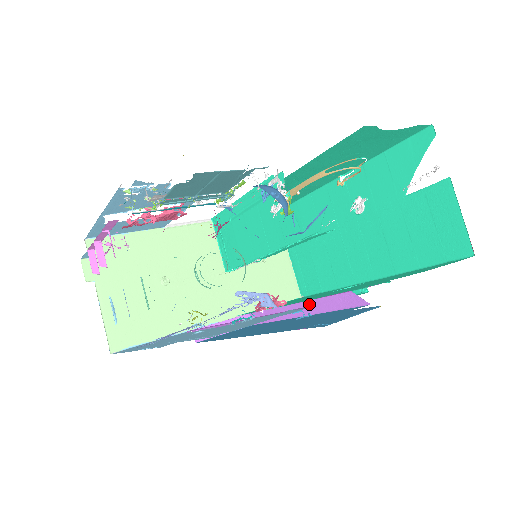
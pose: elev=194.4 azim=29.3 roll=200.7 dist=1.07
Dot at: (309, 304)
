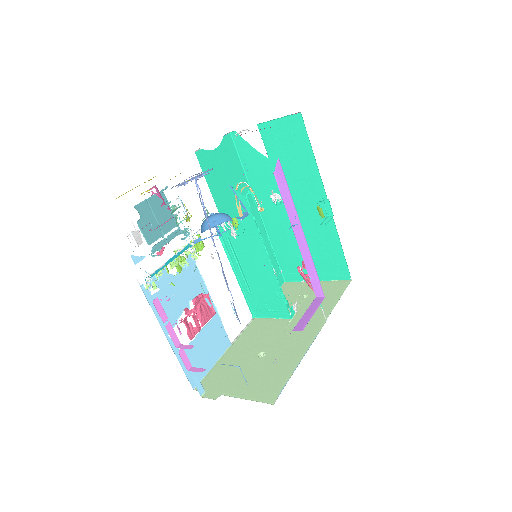
Dot at: (291, 219)
